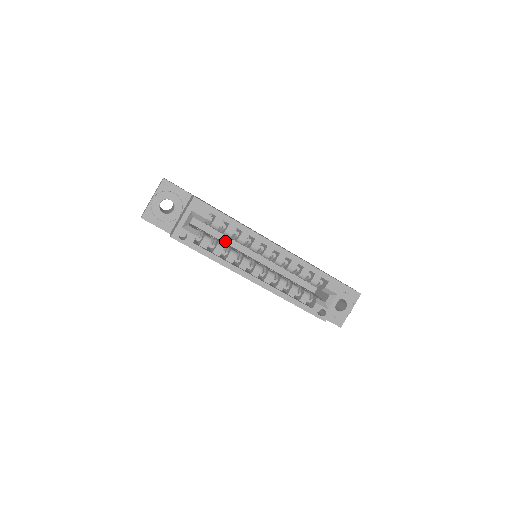
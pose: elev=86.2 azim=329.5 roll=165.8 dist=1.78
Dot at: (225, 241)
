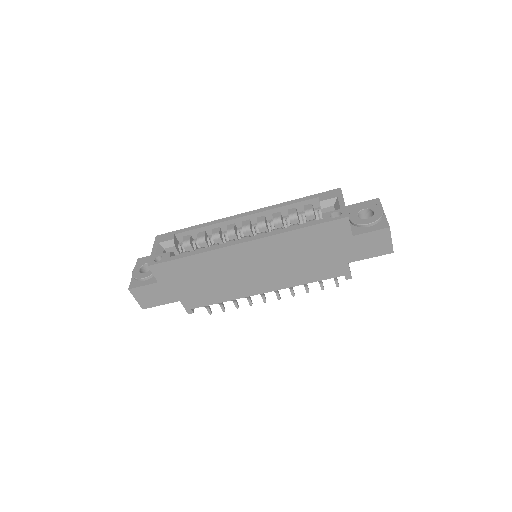
Dot at: occluded
